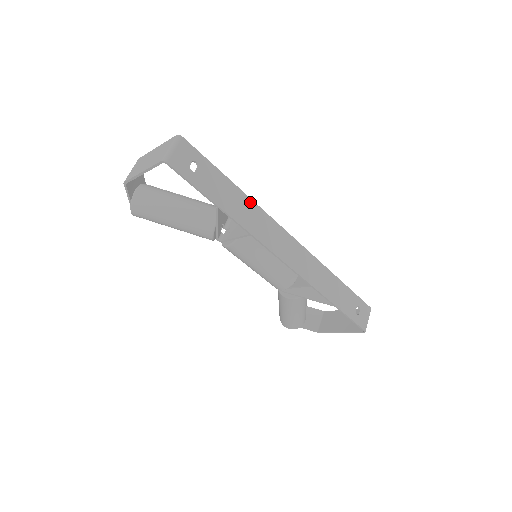
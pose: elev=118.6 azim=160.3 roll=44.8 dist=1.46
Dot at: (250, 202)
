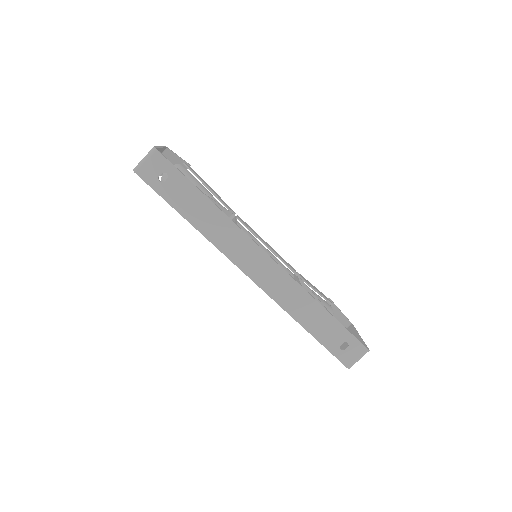
Dot at: (222, 216)
